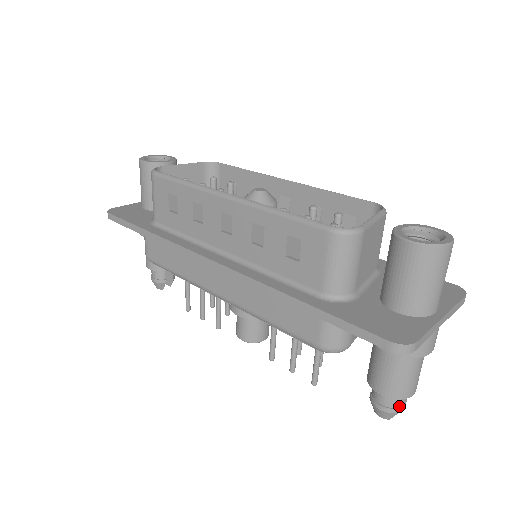
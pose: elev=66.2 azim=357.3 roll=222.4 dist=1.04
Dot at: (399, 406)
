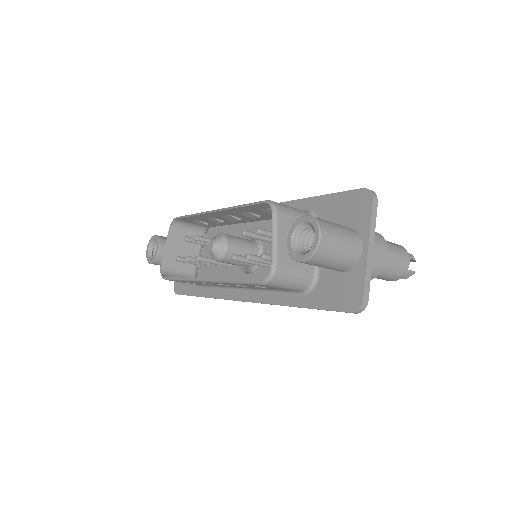
Dot at: (410, 270)
